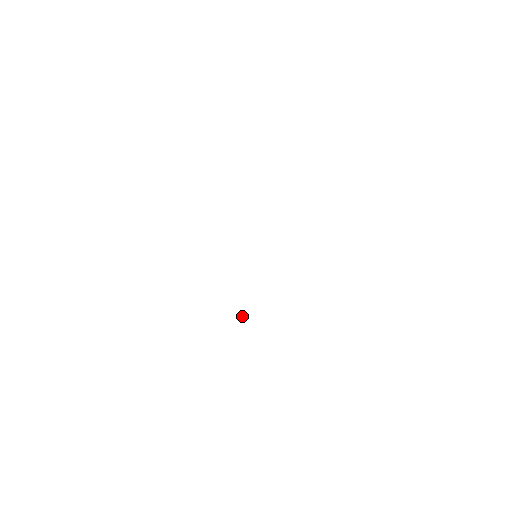
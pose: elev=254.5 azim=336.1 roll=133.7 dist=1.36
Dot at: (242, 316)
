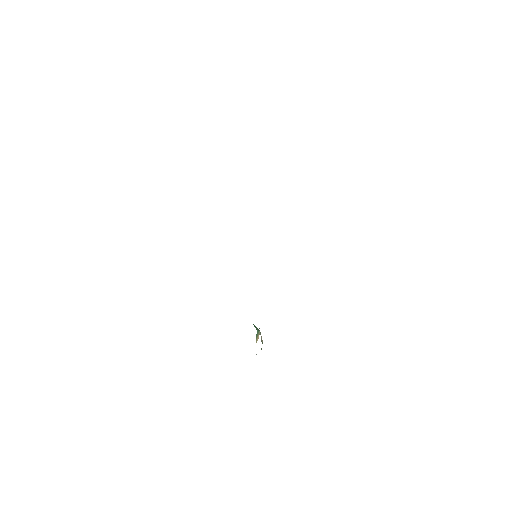
Dot at: (255, 327)
